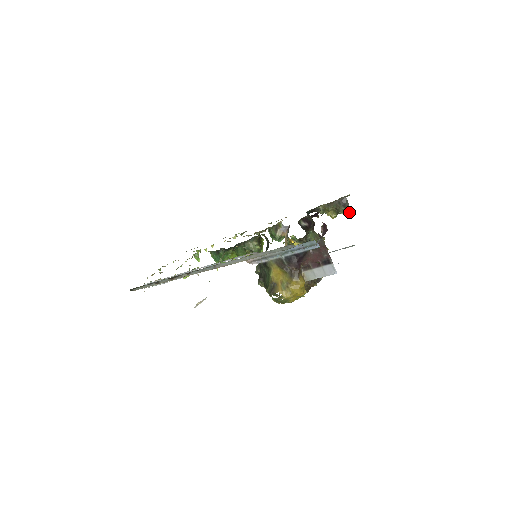
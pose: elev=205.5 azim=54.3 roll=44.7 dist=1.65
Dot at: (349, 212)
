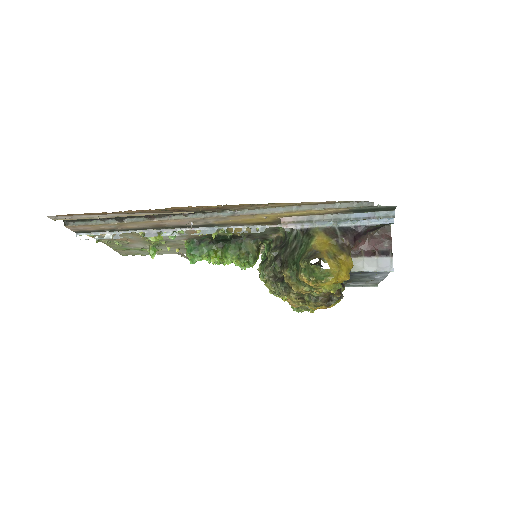
Dot at: occluded
